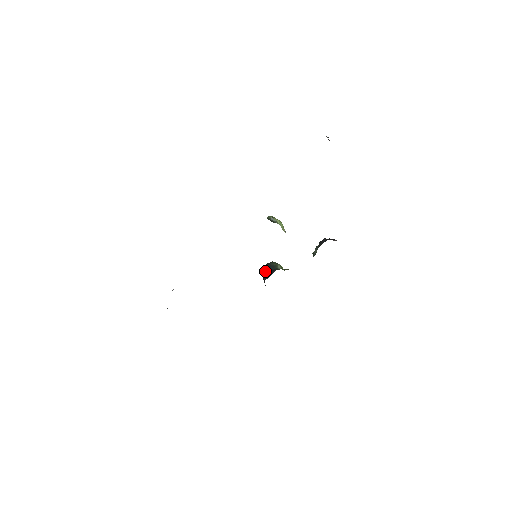
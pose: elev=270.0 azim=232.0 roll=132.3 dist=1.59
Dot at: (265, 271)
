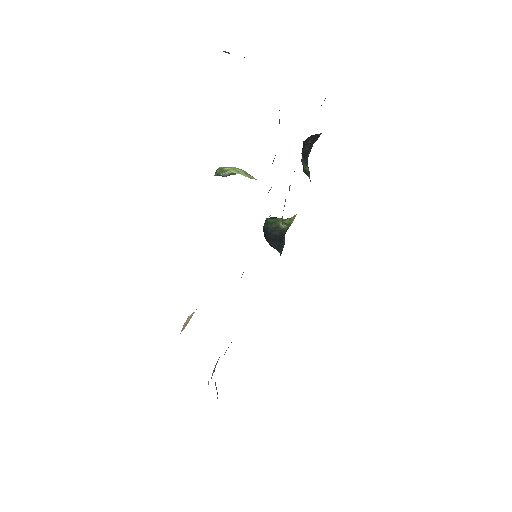
Dot at: (270, 241)
